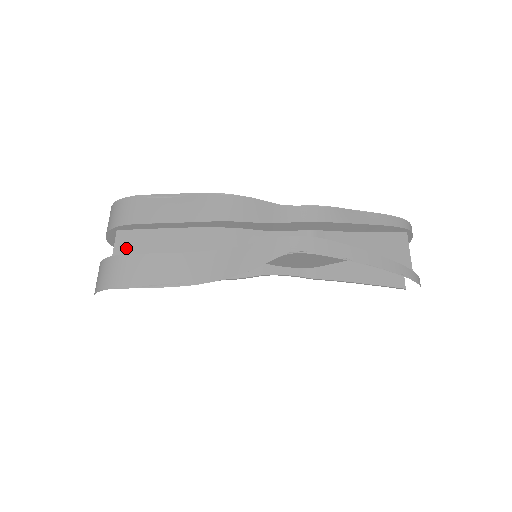
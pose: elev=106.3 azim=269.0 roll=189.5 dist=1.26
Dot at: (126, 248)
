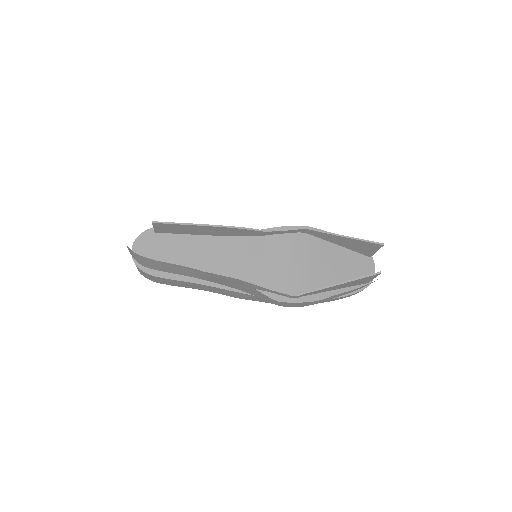
Dot at: occluded
